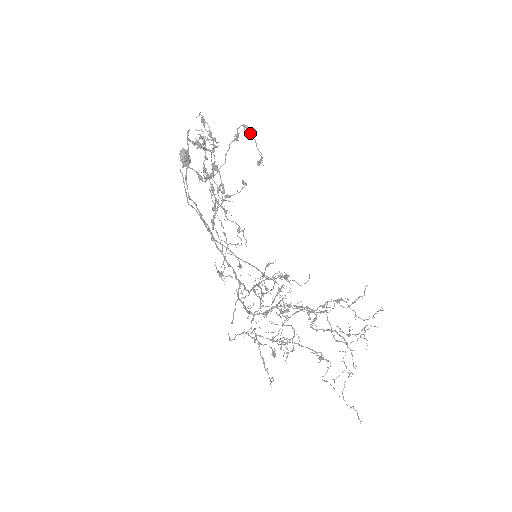
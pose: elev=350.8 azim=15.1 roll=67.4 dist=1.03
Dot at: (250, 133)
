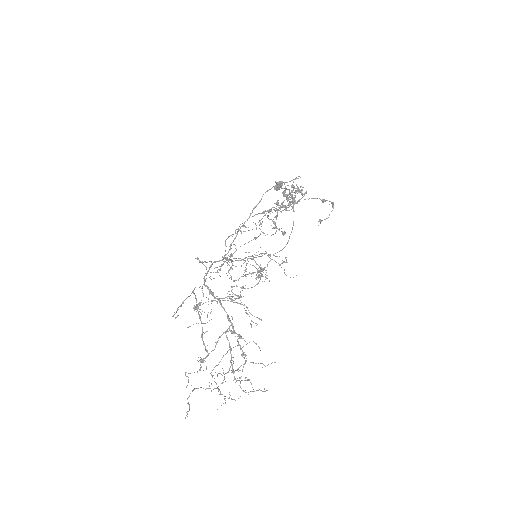
Dot at: (333, 206)
